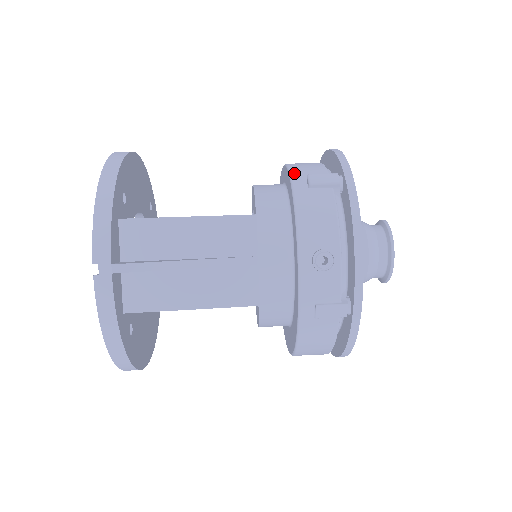
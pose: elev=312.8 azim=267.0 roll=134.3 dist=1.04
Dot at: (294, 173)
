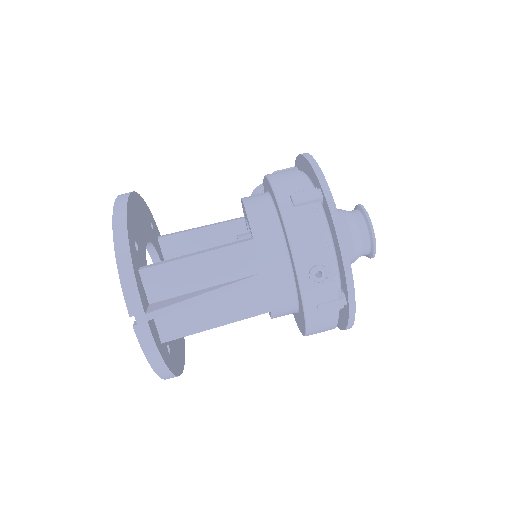
Dot at: (278, 192)
